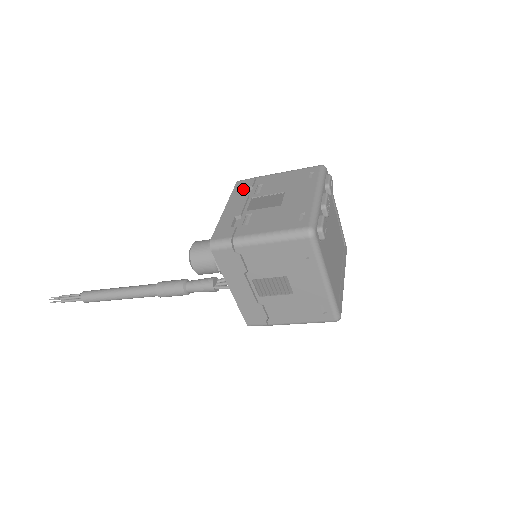
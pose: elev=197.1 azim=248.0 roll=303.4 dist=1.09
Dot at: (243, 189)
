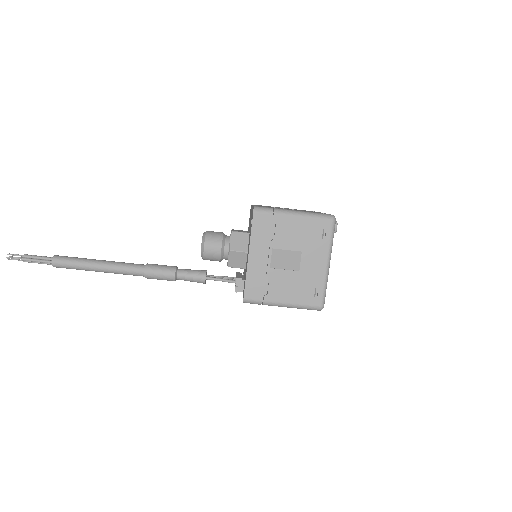
Dot at: occluded
